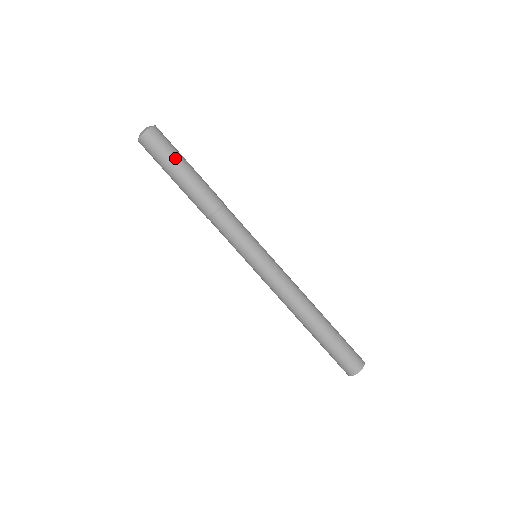
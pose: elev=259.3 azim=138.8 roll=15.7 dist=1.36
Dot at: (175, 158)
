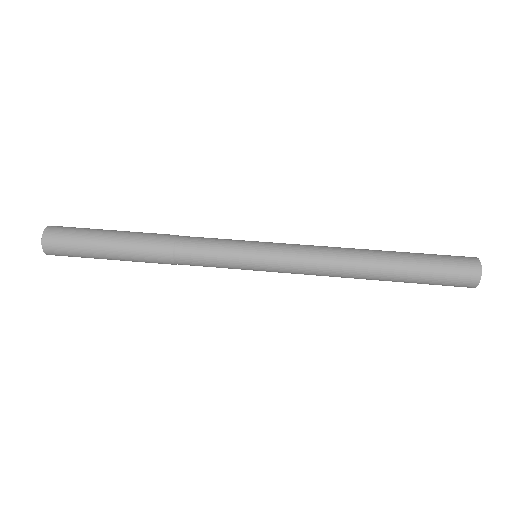
Dot at: (93, 230)
